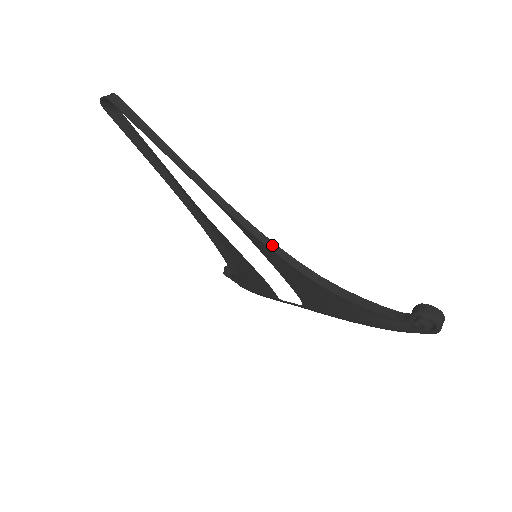
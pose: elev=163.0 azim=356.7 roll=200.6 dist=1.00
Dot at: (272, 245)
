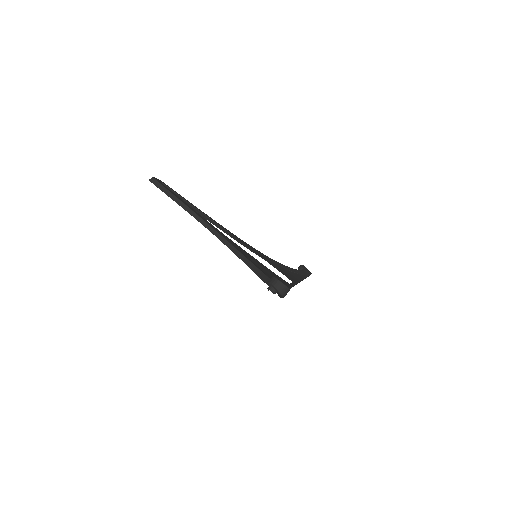
Dot at: (232, 248)
